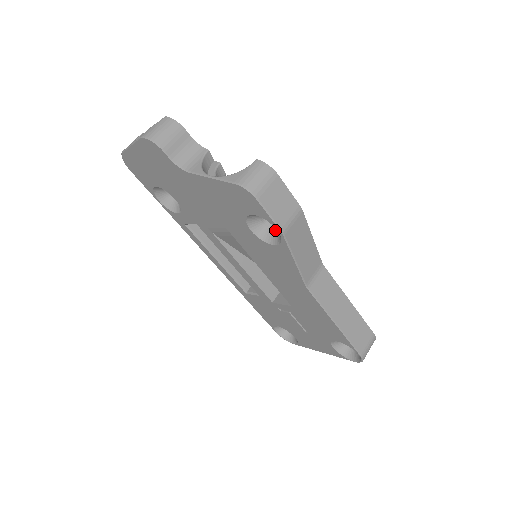
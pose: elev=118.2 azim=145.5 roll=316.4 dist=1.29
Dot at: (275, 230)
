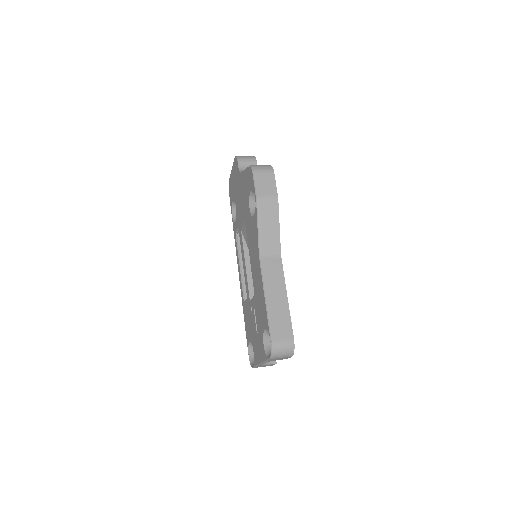
Dot at: occluded
